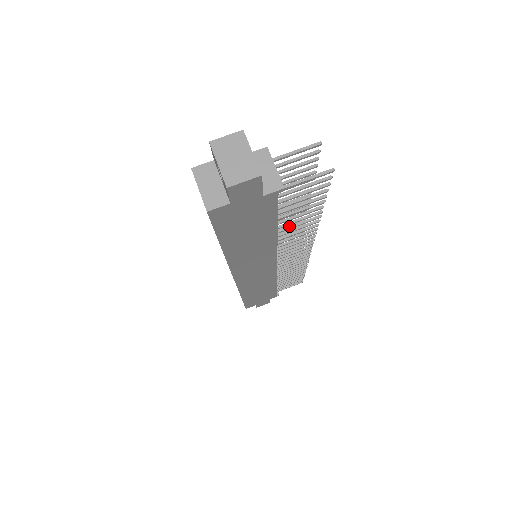
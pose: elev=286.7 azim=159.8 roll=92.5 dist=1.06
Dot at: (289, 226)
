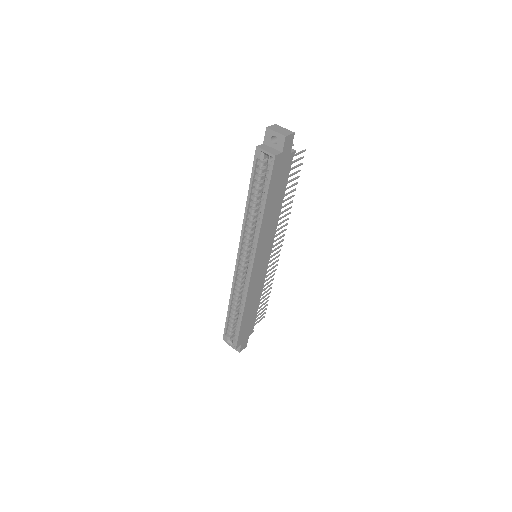
Dot at: (282, 206)
